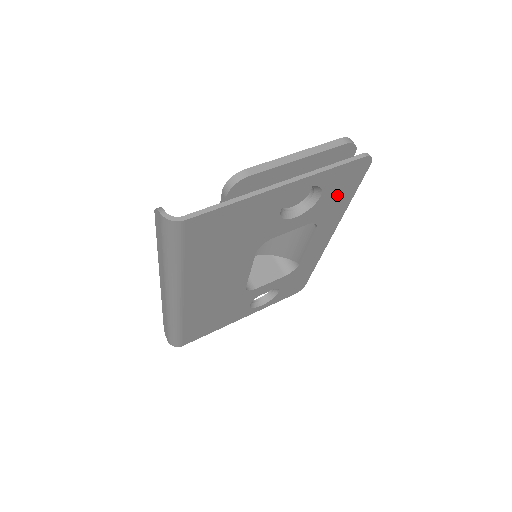
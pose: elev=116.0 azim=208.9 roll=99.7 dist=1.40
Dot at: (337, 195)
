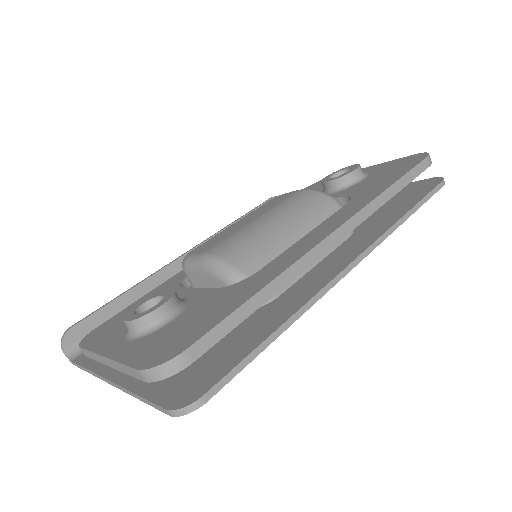
Dot at: occluded
